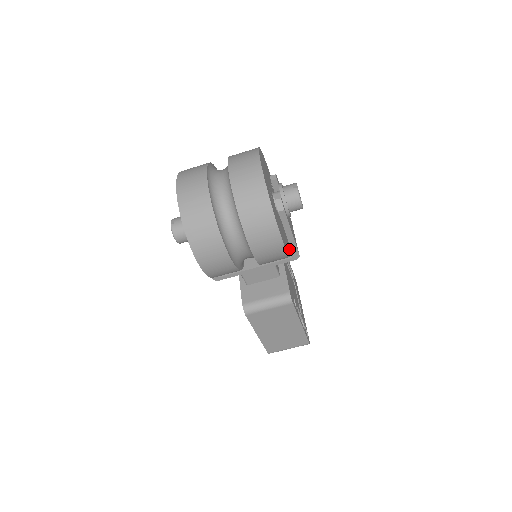
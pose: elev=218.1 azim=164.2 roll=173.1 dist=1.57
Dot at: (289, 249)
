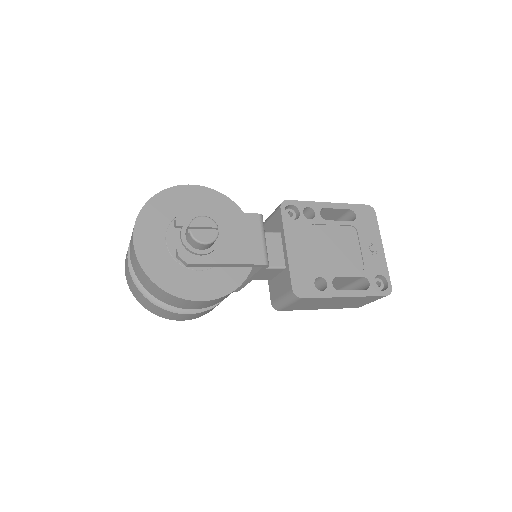
Dot at: occluded
